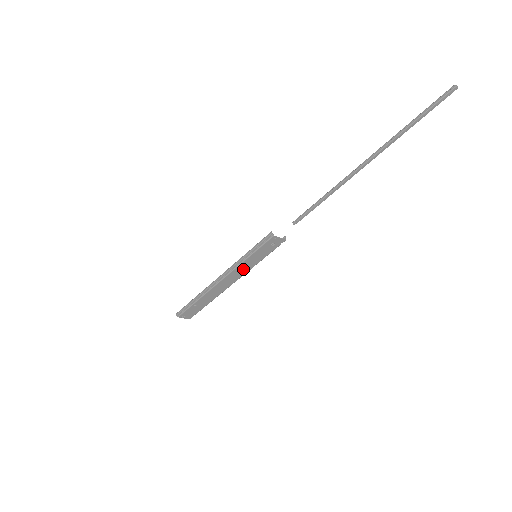
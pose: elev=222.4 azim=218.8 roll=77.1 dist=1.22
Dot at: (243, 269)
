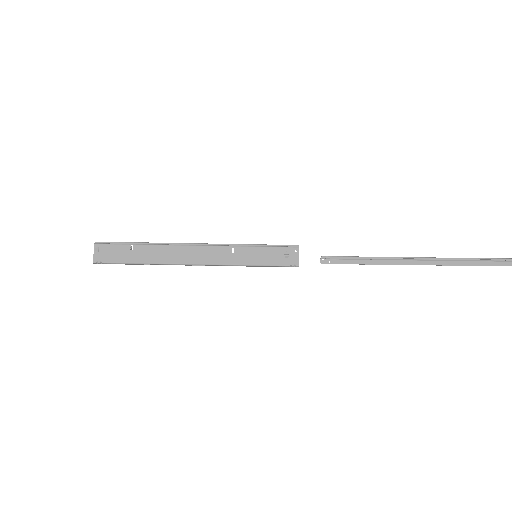
Dot at: (229, 256)
